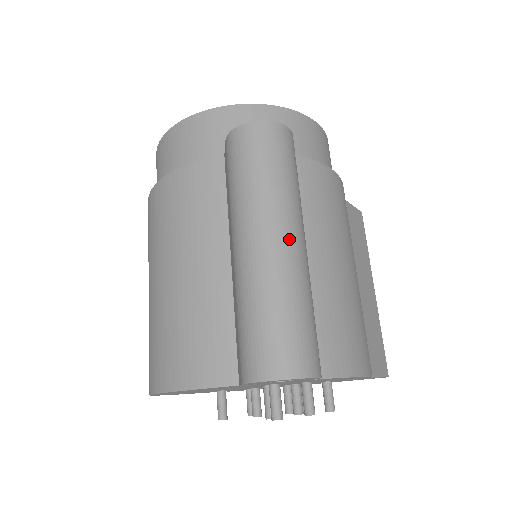
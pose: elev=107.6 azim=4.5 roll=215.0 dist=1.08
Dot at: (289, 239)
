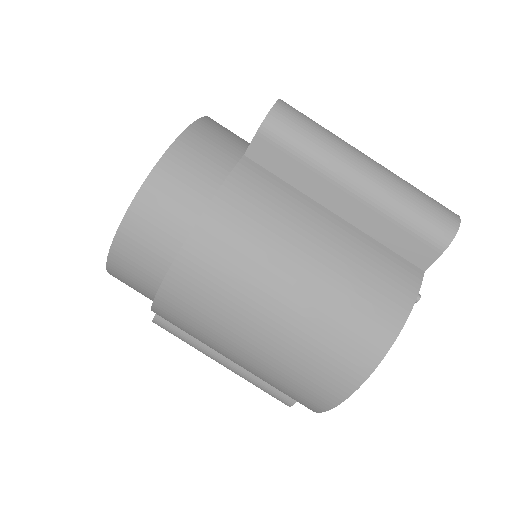
Dot at: (370, 158)
